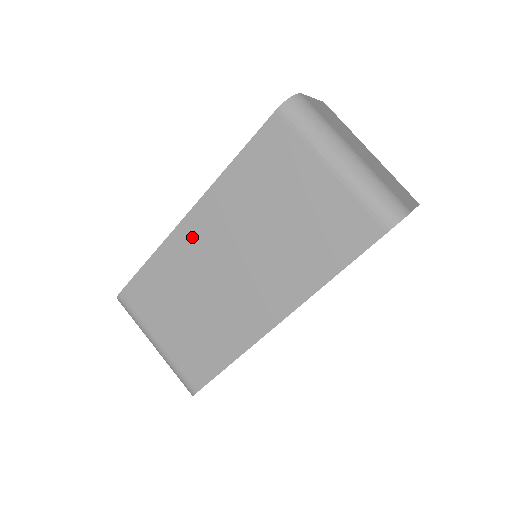
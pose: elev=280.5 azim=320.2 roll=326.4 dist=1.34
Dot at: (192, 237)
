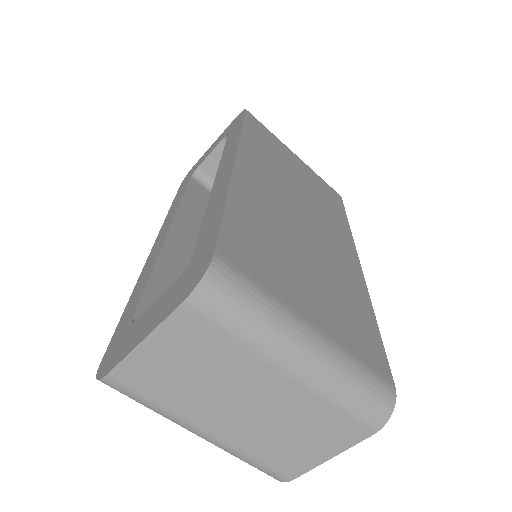
Dot at: occluded
